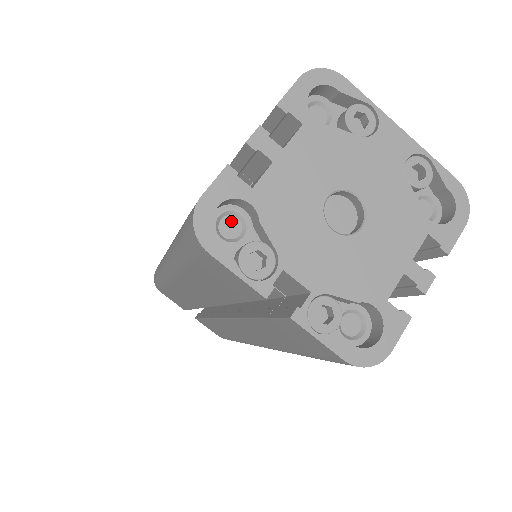
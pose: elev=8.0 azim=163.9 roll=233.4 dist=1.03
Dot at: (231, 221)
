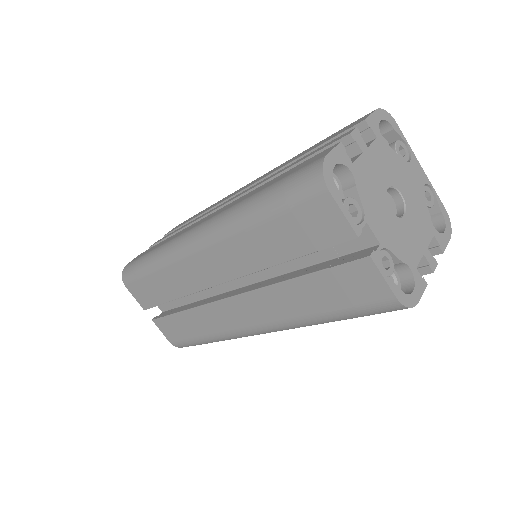
Dot at: occluded
